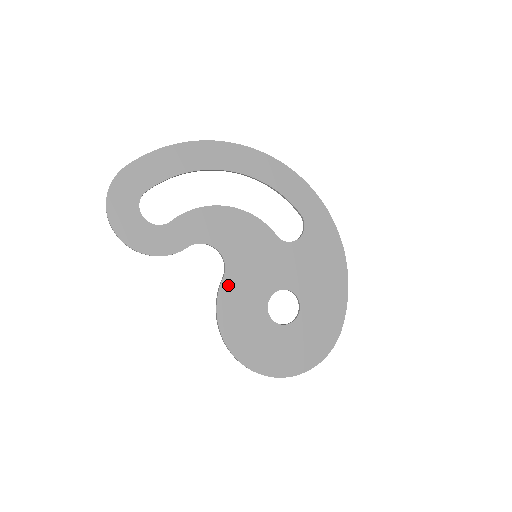
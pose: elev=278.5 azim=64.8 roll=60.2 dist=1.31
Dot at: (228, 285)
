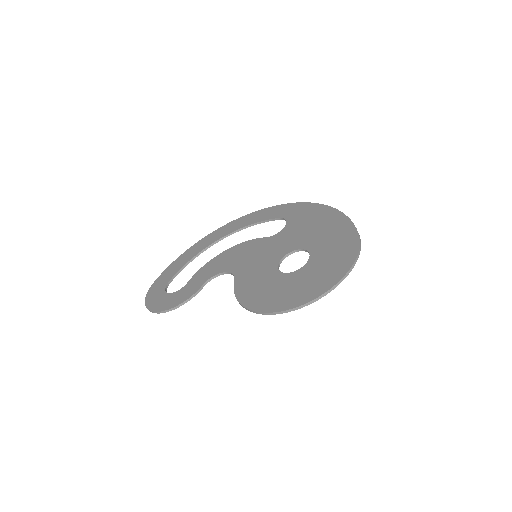
Dot at: (240, 281)
